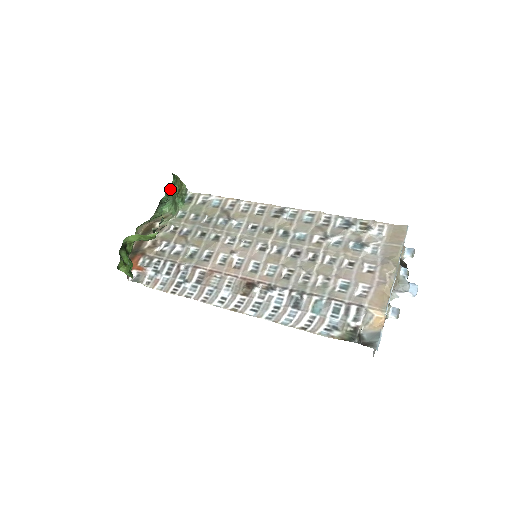
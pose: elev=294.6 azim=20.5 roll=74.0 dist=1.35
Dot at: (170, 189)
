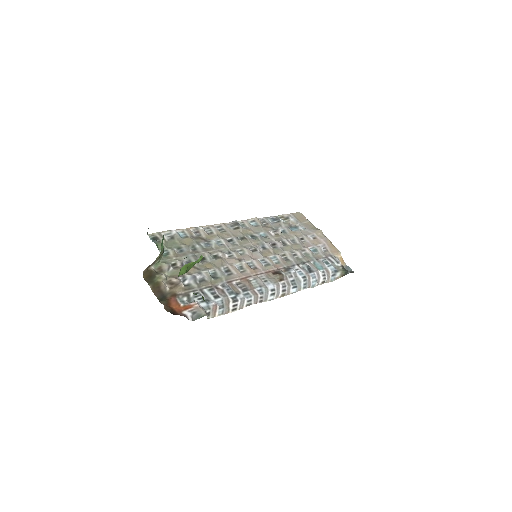
Dot at: occluded
